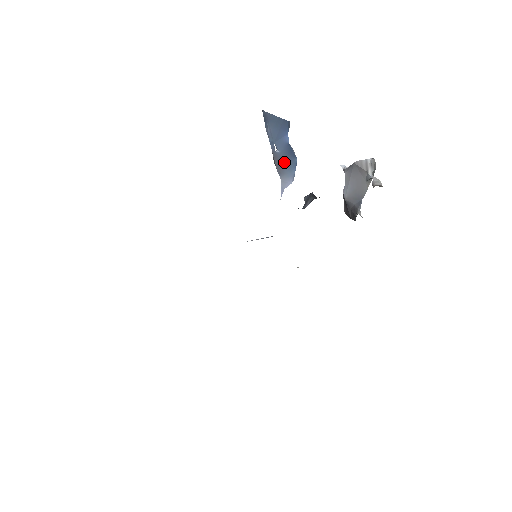
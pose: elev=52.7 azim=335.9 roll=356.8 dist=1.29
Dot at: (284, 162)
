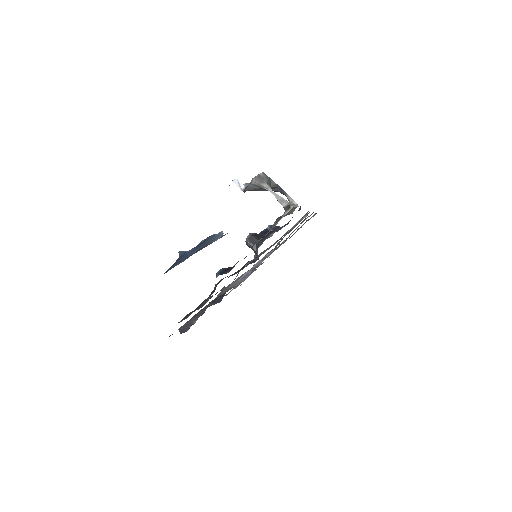
Dot at: (205, 245)
